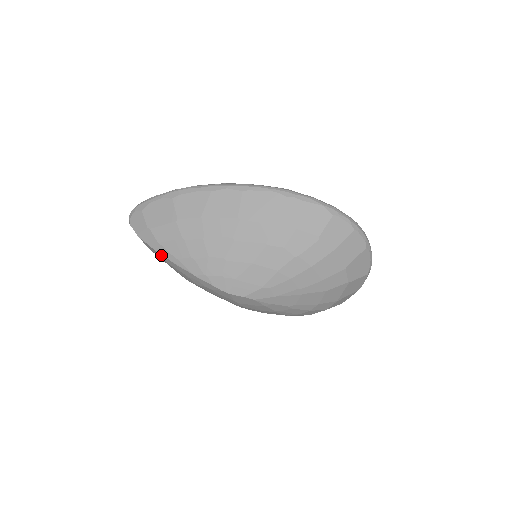
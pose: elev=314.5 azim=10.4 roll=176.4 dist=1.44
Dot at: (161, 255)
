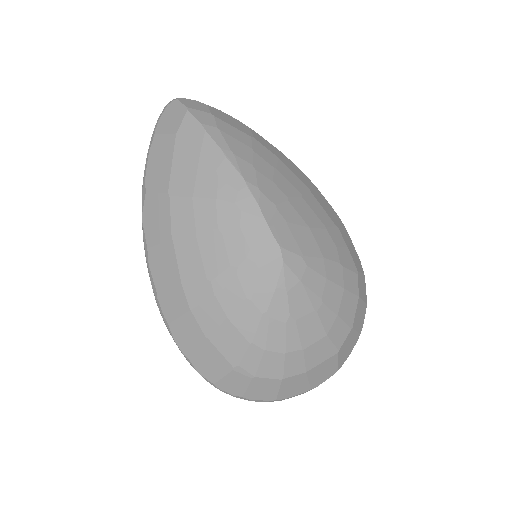
Dot at: (209, 138)
